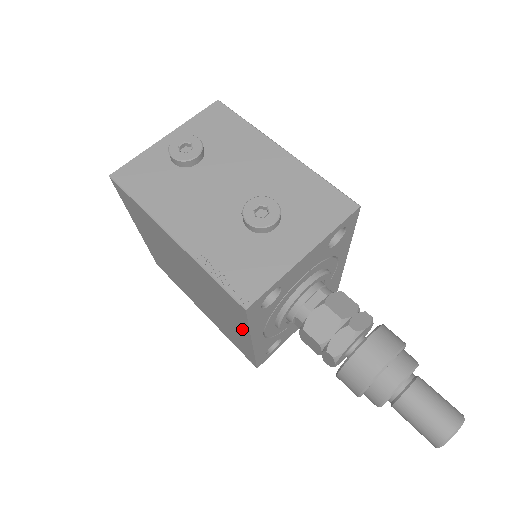
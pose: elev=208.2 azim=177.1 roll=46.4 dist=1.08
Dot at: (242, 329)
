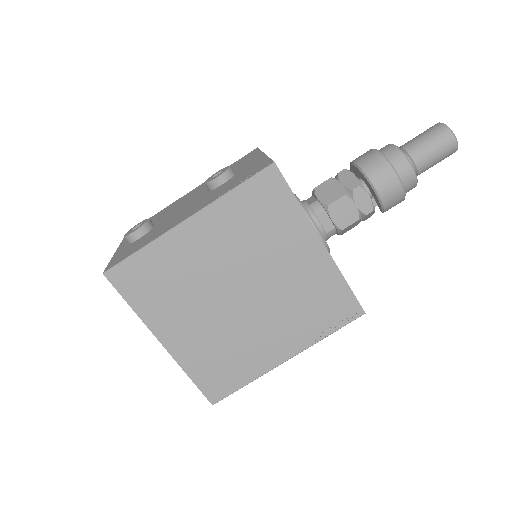
Dot at: (302, 232)
